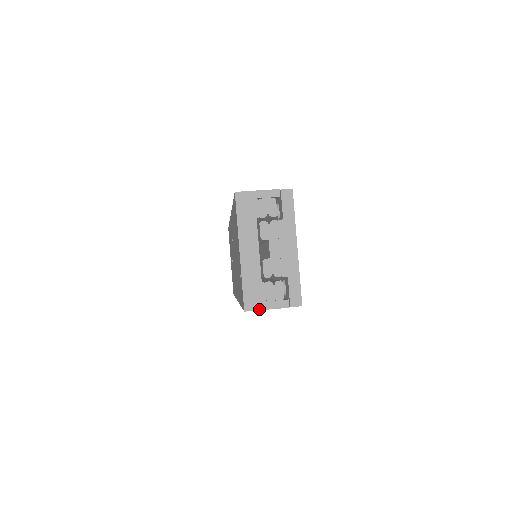
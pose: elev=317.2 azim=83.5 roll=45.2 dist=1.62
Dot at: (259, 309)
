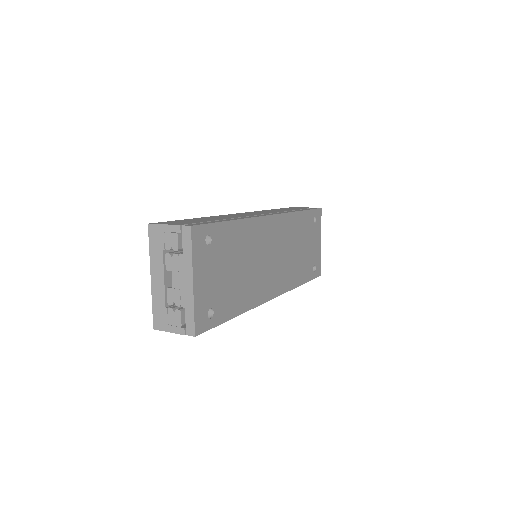
Dot at: (163, 330)
